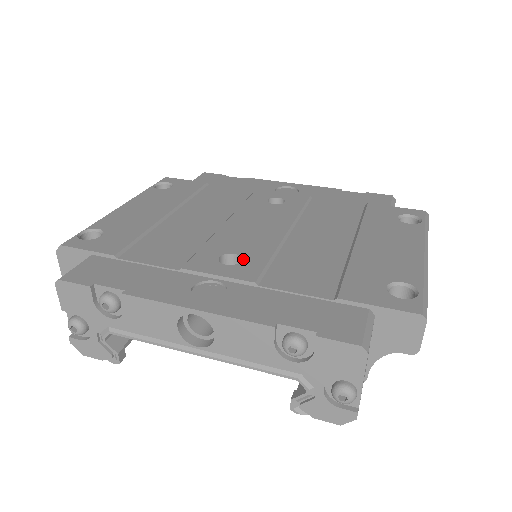
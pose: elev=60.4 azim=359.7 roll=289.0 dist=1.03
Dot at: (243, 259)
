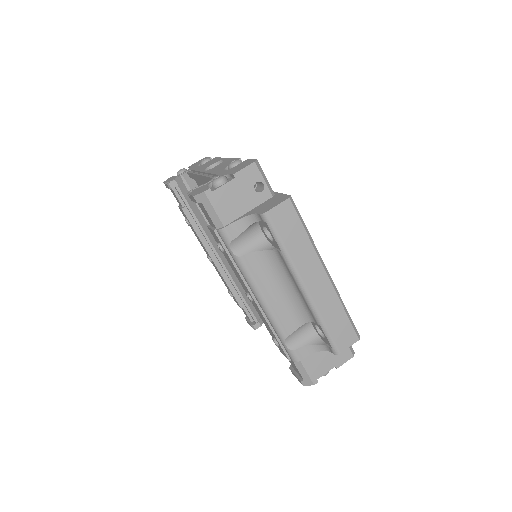
Dot at: occluded
